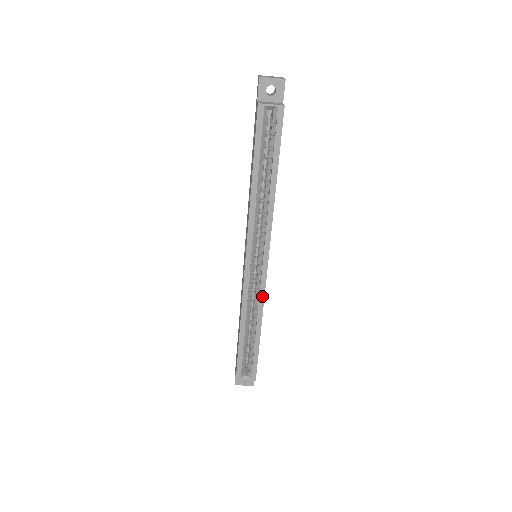
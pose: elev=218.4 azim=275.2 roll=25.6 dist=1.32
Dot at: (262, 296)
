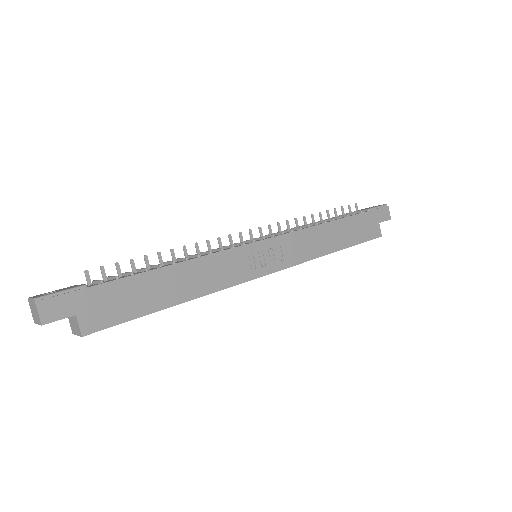
Dot at: (300, 263)
